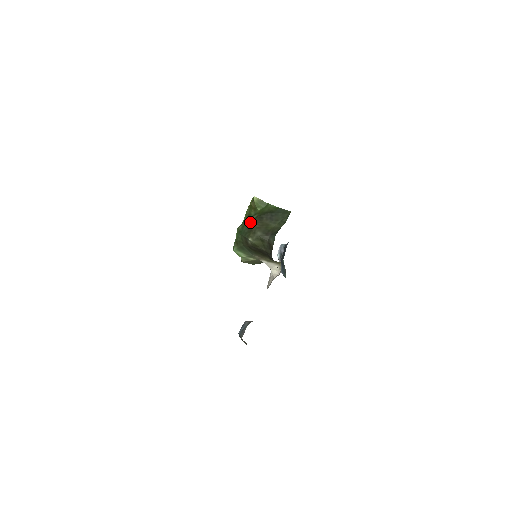
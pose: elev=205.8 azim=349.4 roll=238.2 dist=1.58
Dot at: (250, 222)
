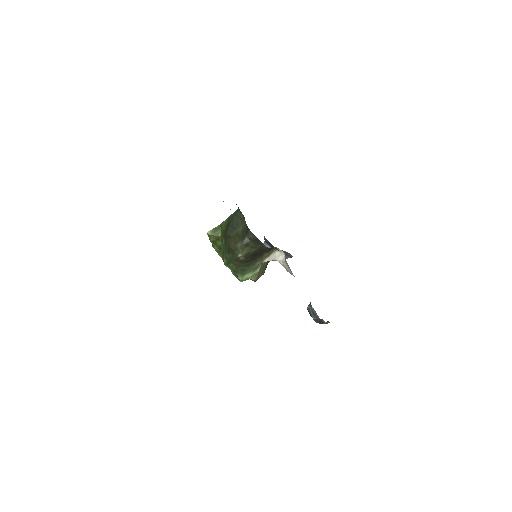
Dot at: (225, 248)
